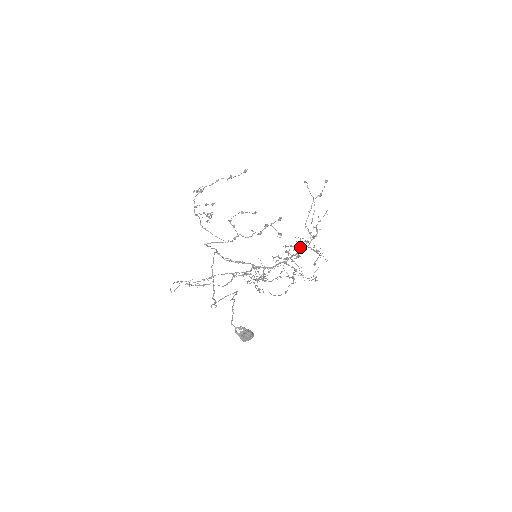
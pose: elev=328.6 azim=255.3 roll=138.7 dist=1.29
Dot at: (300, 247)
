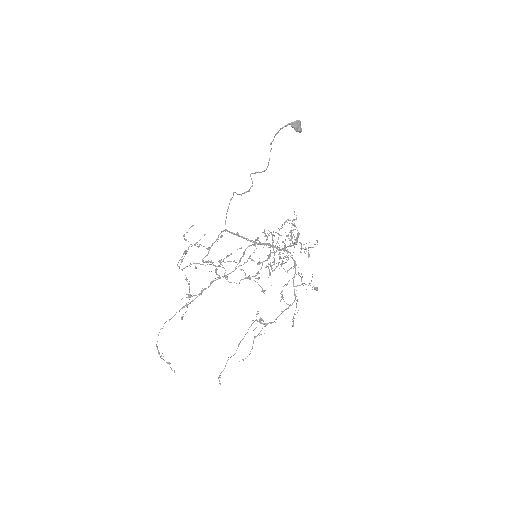
Dot at: occluded
